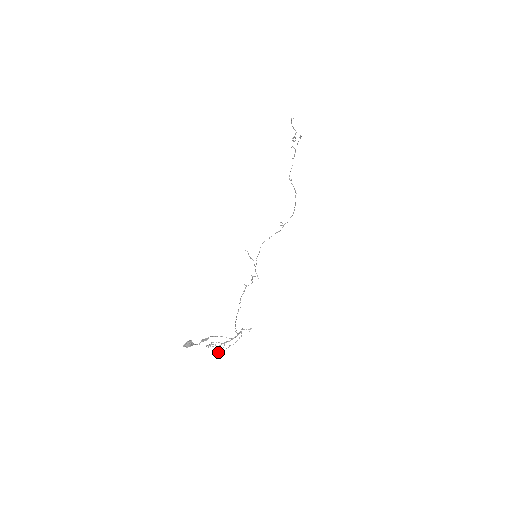
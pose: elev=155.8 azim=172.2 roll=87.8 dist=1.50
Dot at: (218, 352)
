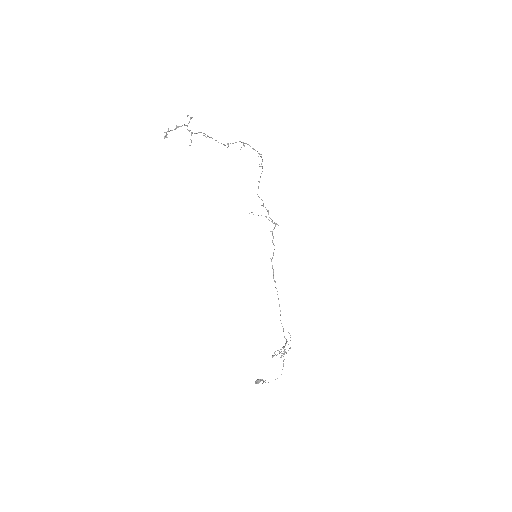
Dot at: occluded
